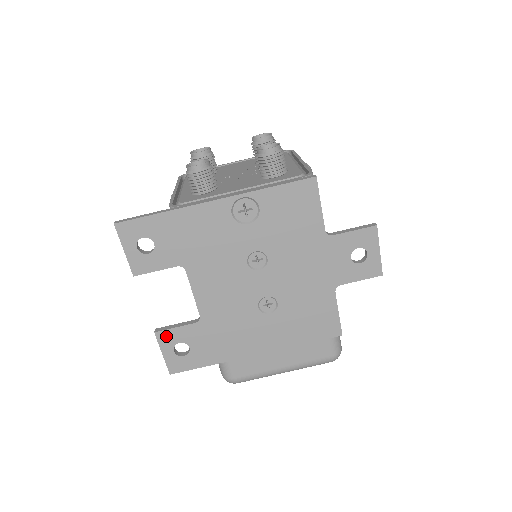
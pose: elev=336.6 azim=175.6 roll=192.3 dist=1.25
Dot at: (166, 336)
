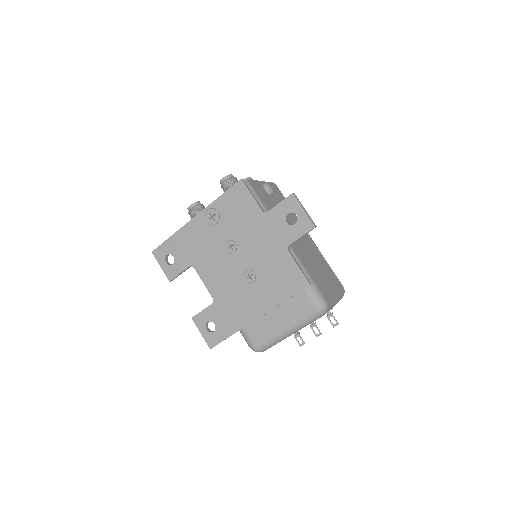
Dot at: (199, 319)
